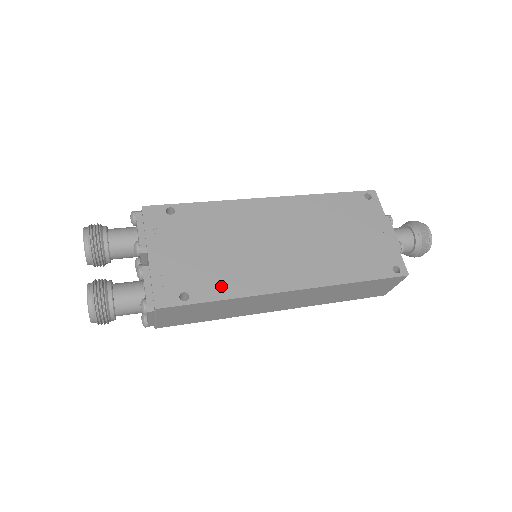
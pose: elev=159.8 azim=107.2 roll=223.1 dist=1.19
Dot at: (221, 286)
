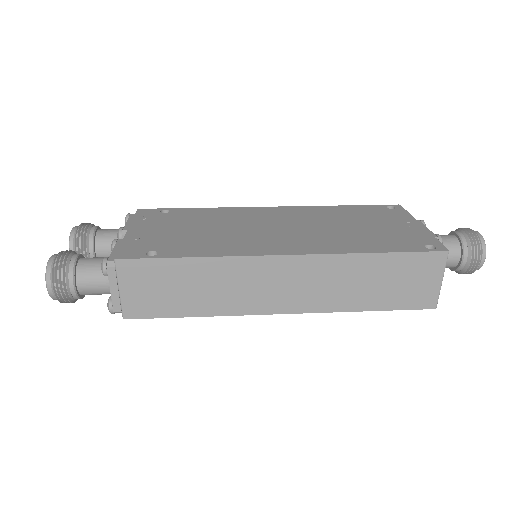
Dot at: (198, 249)
